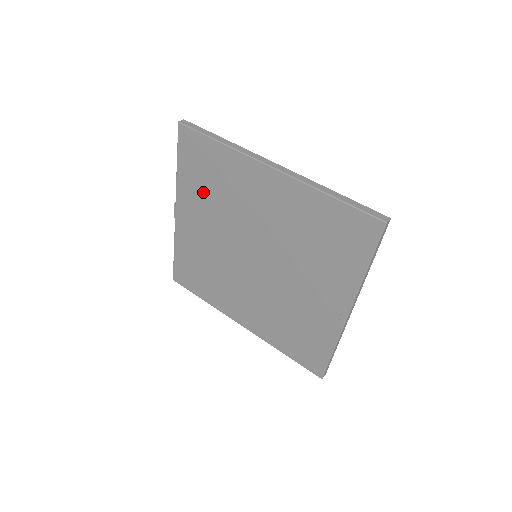
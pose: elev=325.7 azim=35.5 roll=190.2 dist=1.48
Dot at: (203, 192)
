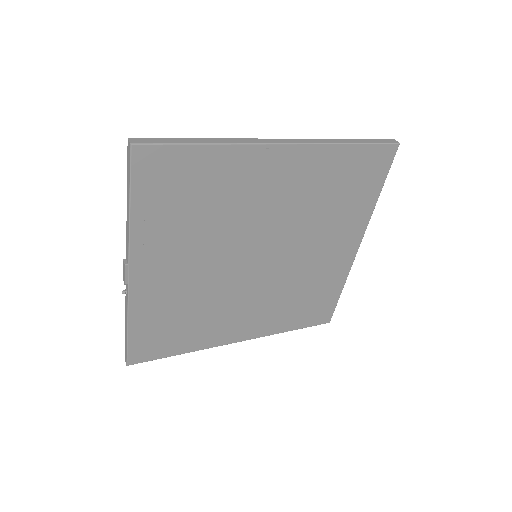
Dot at: (181, 223)
